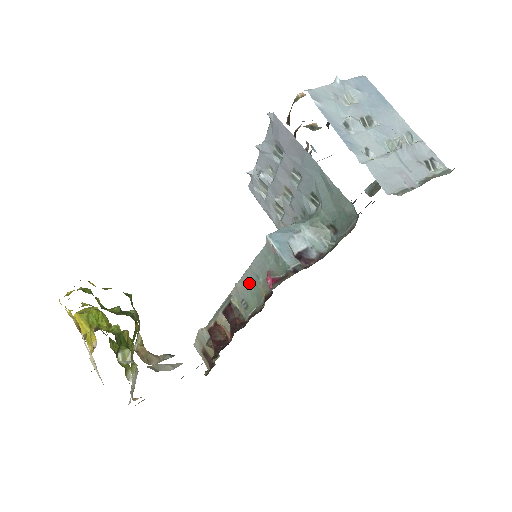
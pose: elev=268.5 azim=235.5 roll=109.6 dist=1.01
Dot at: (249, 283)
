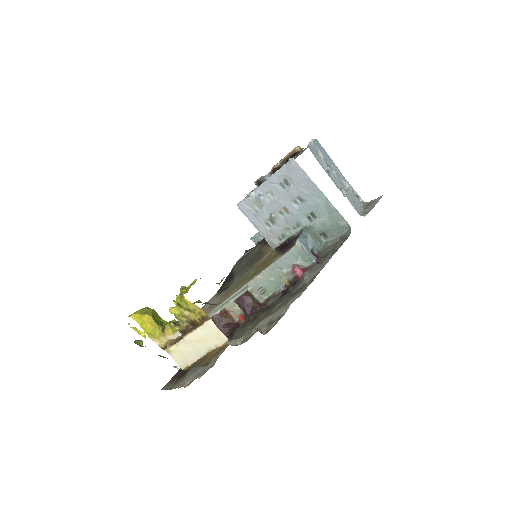
Dot at: (270, 274)
